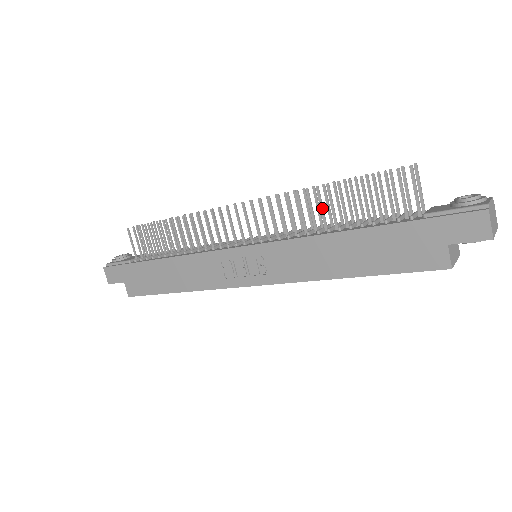
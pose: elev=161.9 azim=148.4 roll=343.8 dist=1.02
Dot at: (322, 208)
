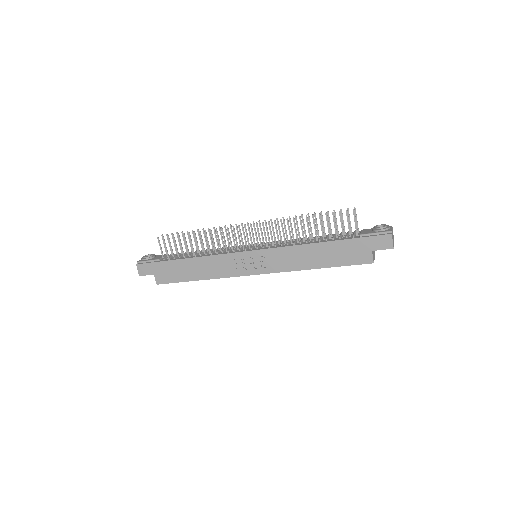
Dot at: (302, 229)
